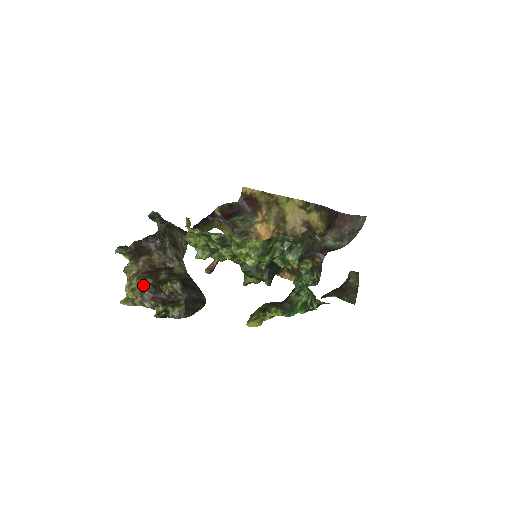
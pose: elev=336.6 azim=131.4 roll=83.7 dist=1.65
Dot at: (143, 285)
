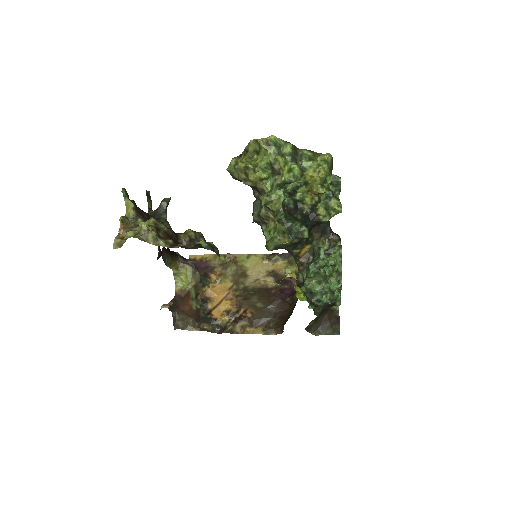
Dot at: (157, 224)
